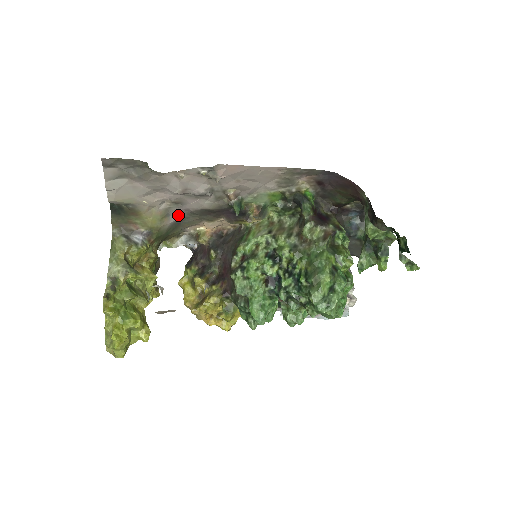
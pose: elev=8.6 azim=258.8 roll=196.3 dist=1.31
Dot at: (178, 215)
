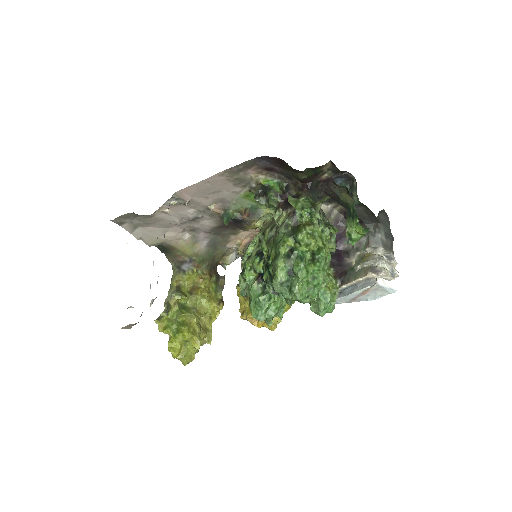
Dot at: (206, 238)
